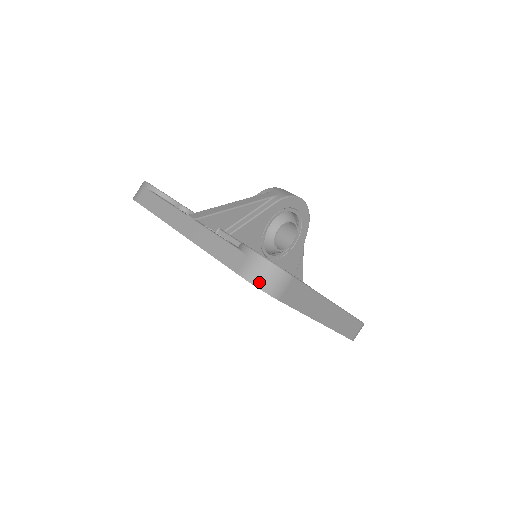
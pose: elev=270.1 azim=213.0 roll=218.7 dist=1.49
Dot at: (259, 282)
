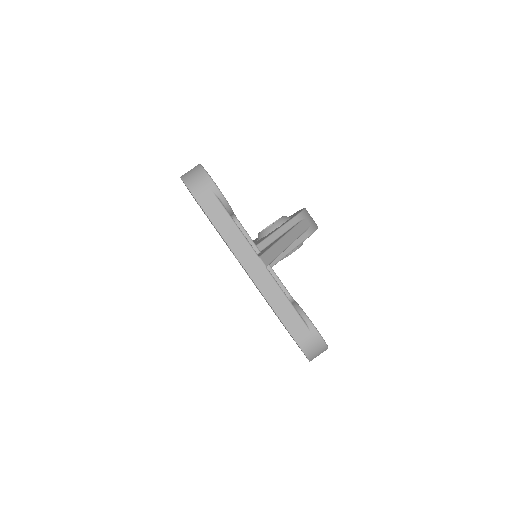
Dot at: (311, 355)
